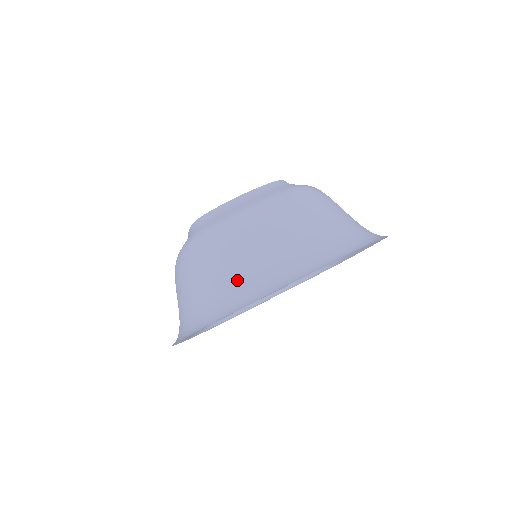
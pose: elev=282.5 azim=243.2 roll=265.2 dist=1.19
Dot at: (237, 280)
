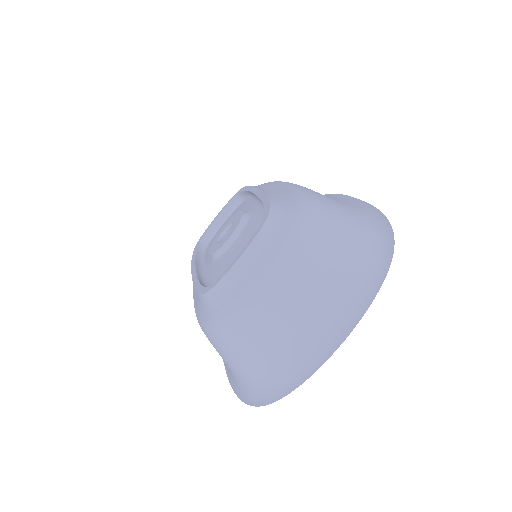
Dot at: (282, 355)
